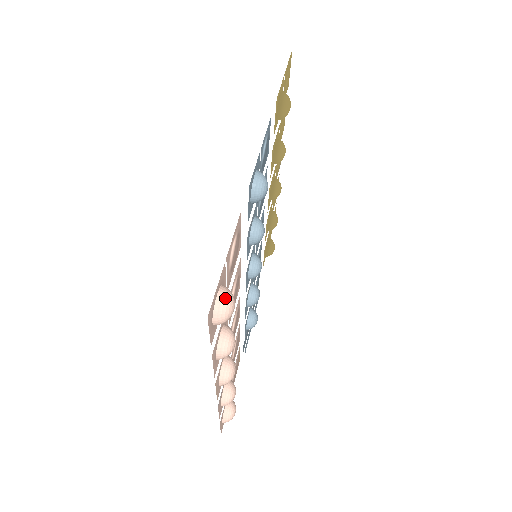
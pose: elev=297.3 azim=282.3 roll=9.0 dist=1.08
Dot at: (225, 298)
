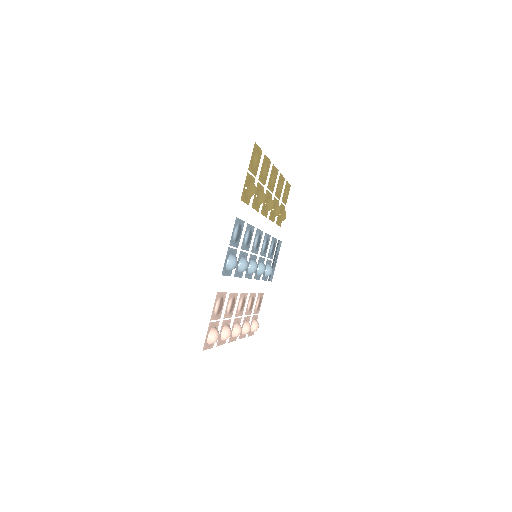
Dot at: (212, 337)
